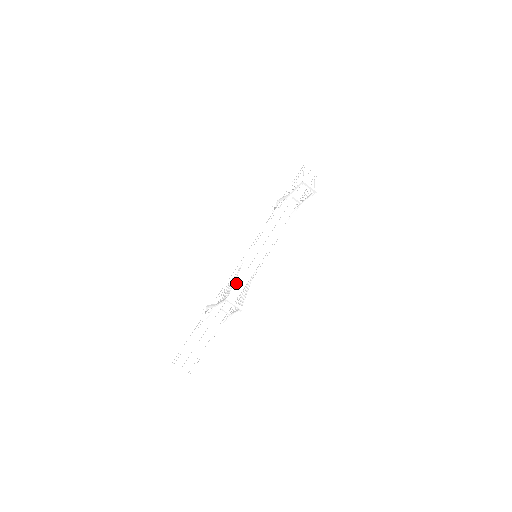
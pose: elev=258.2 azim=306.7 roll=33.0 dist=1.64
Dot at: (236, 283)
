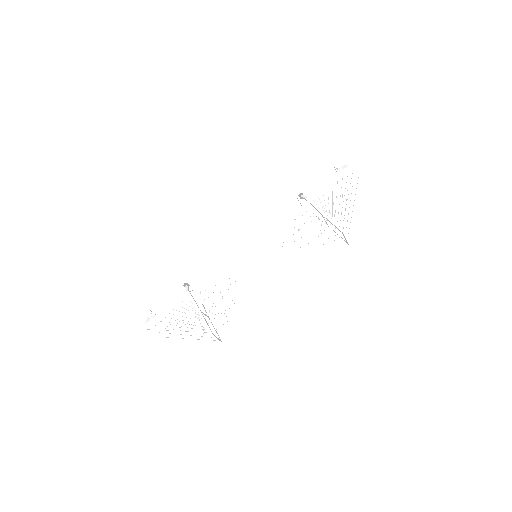
Dot at: (225, 278)
